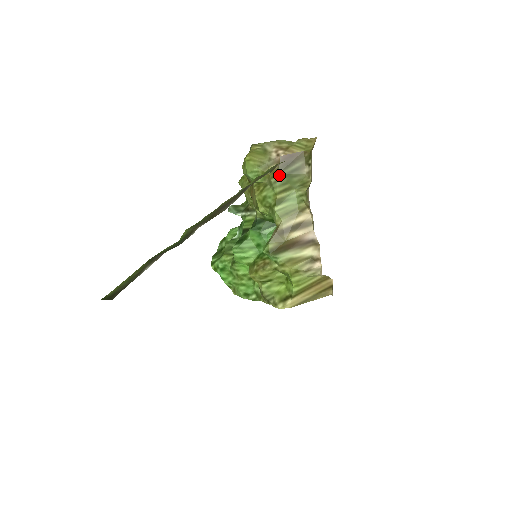
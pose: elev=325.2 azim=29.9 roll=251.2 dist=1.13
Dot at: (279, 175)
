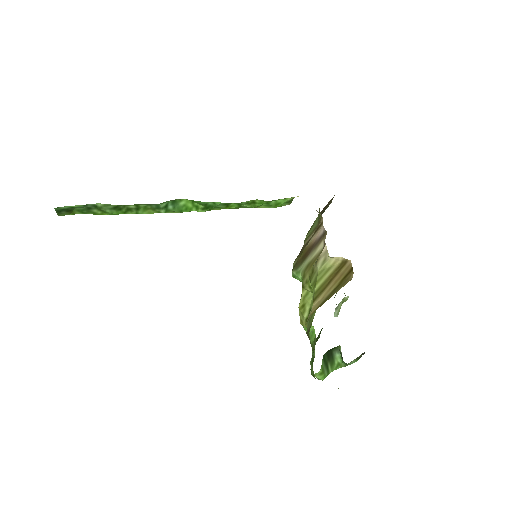
Dot at: occluded
